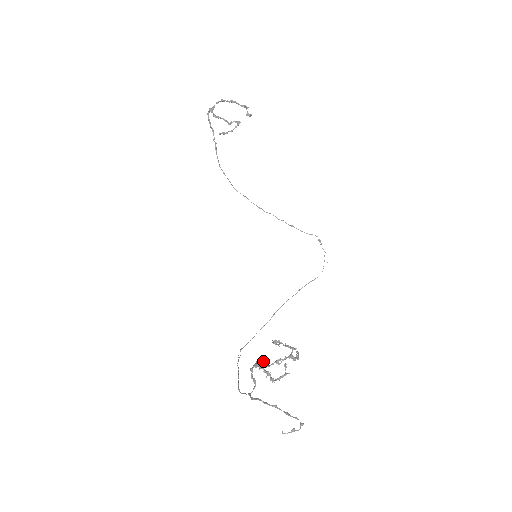
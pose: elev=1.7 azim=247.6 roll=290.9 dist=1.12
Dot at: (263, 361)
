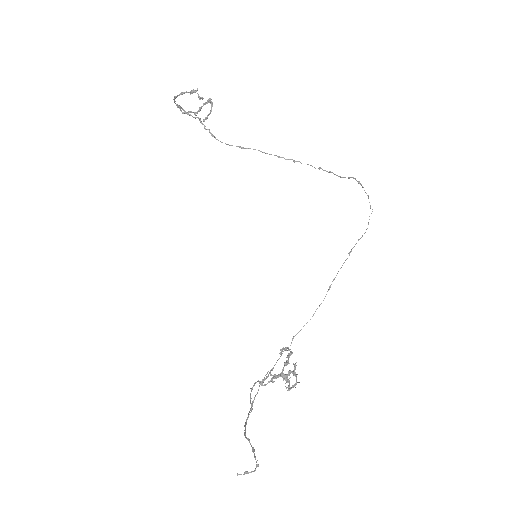
Dot at: occluded
